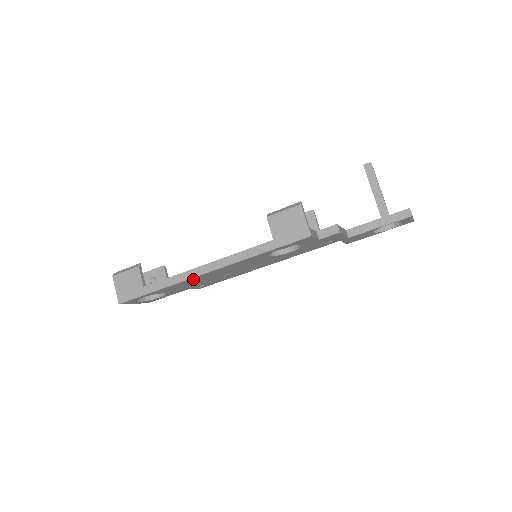
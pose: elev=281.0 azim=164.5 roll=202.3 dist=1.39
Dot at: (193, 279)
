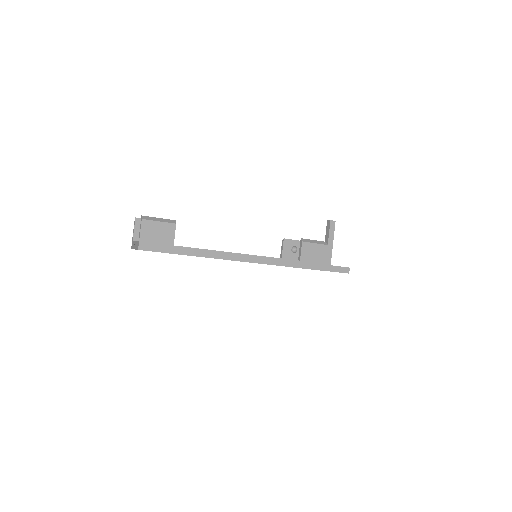
Dot at: occluded
